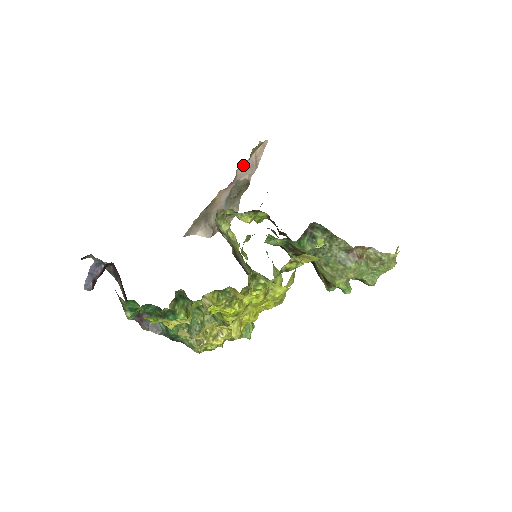
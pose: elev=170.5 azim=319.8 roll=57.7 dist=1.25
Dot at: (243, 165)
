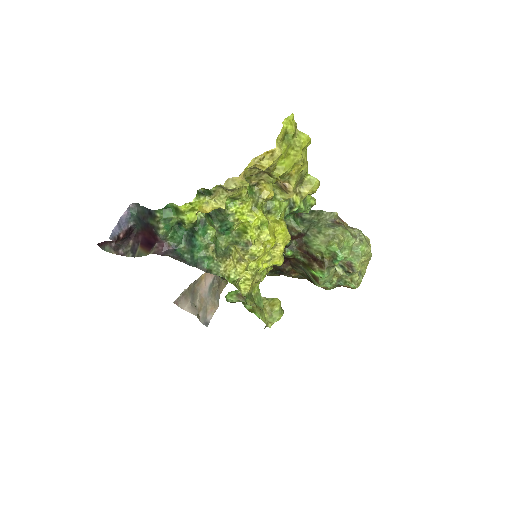
Dot at: occluded
